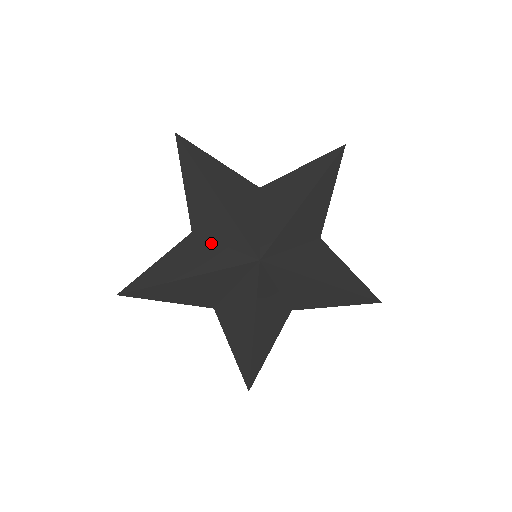
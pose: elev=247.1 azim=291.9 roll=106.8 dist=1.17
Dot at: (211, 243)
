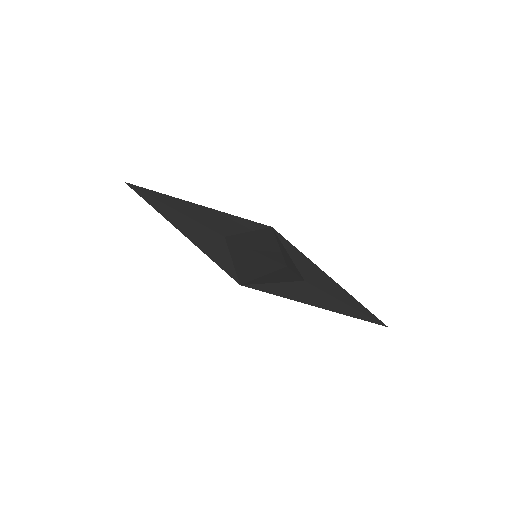
Dot at: occluded
